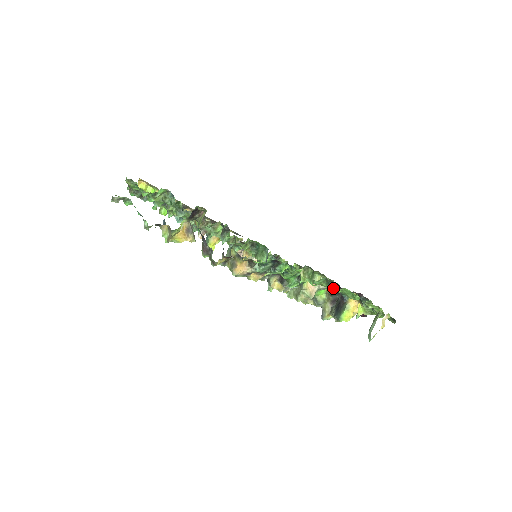
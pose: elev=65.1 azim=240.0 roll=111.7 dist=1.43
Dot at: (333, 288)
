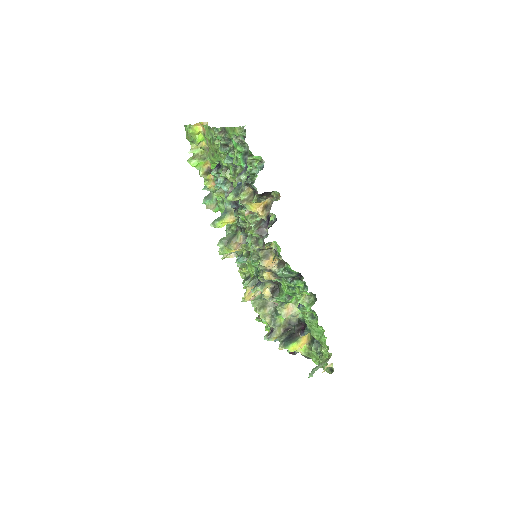
Dot at: (313, 321)
